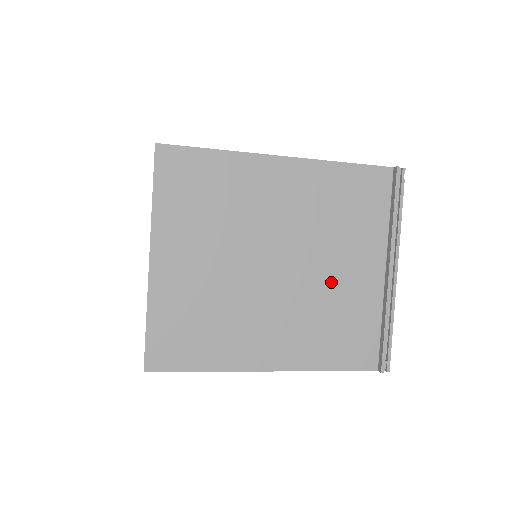
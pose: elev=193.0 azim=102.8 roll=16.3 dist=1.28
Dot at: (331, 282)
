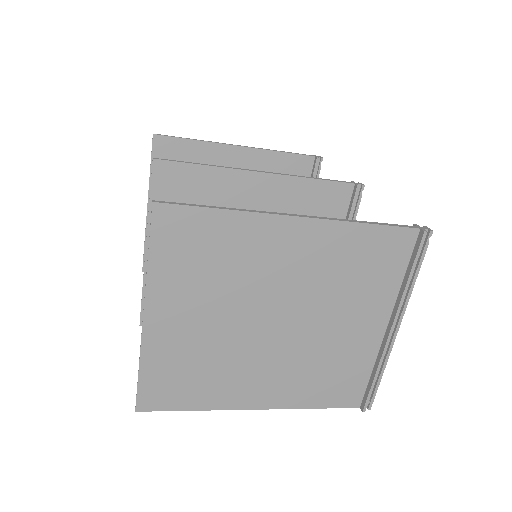
Dot at: (330, 337)
